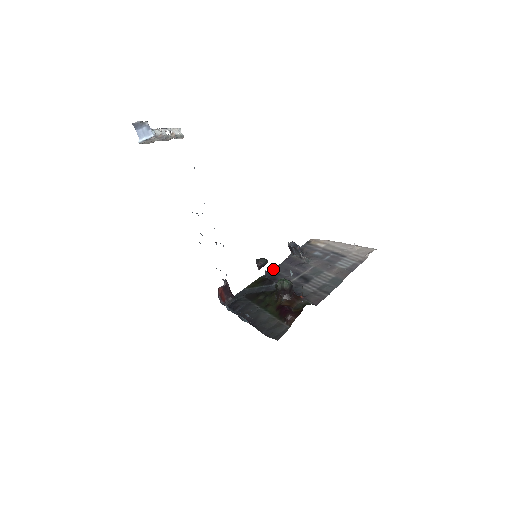
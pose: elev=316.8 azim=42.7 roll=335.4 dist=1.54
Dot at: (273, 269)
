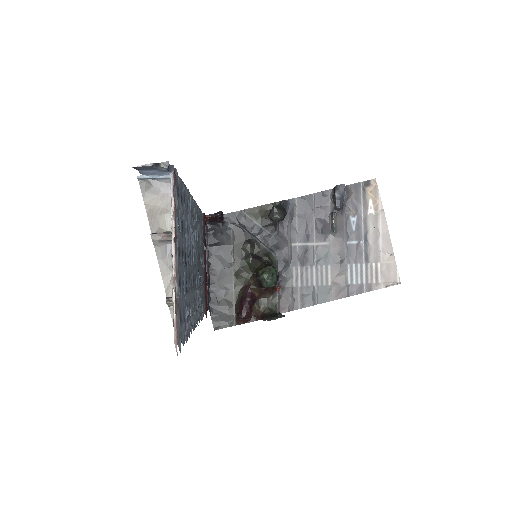
Dot at: occluded
